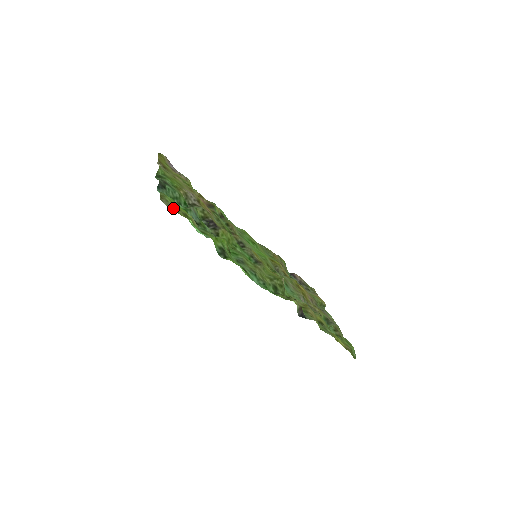
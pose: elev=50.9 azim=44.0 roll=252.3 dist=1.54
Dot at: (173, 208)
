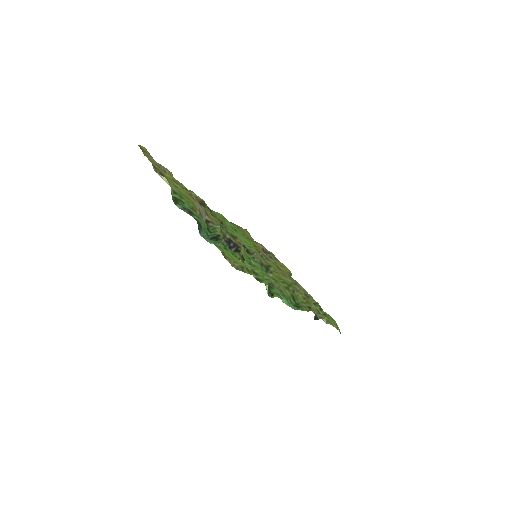
Dot at: (239, 268)
